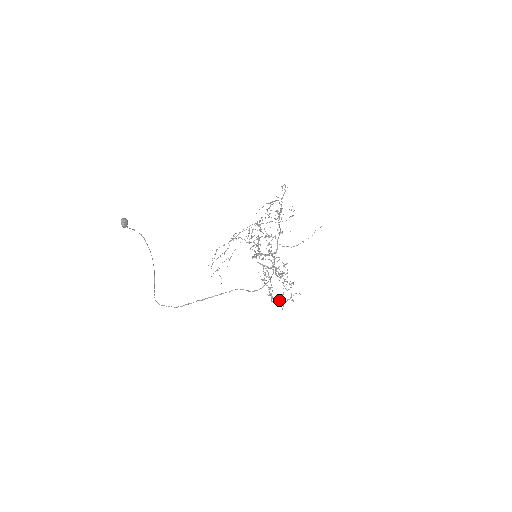
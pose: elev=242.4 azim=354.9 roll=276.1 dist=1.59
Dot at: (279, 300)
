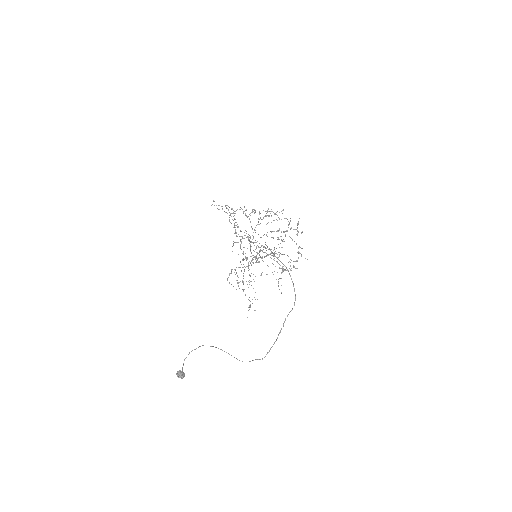
Dot at: (297, 252)
